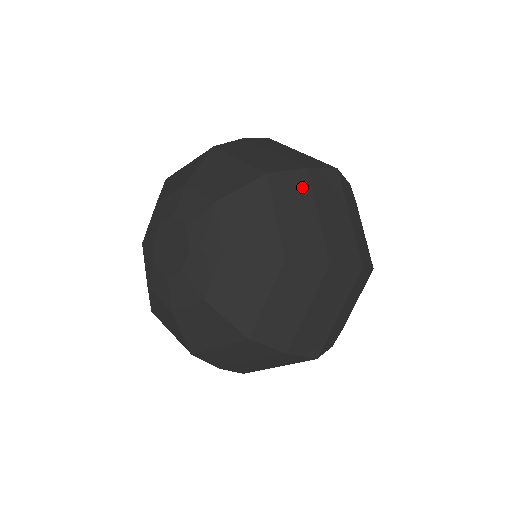
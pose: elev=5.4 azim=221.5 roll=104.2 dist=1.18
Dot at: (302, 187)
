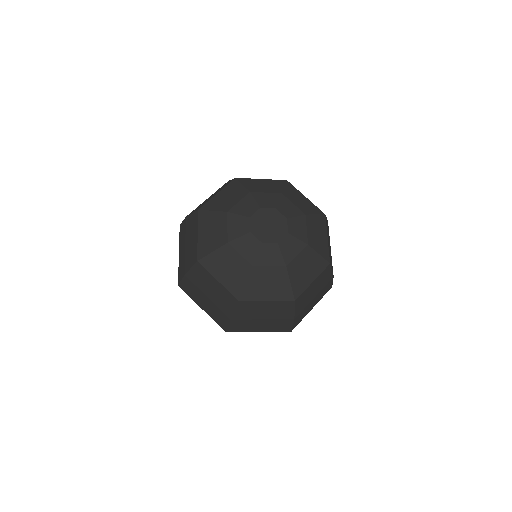
Dot at: occluded
